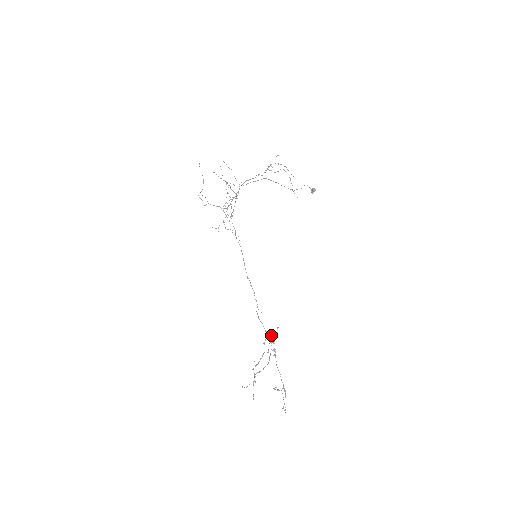
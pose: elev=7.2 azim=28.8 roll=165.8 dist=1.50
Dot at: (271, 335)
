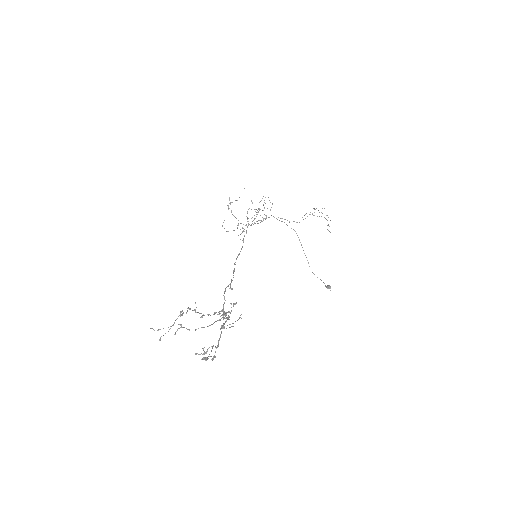
Dot at: occluded
